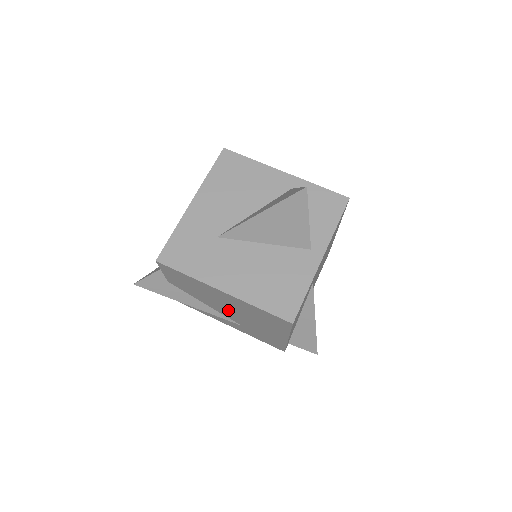
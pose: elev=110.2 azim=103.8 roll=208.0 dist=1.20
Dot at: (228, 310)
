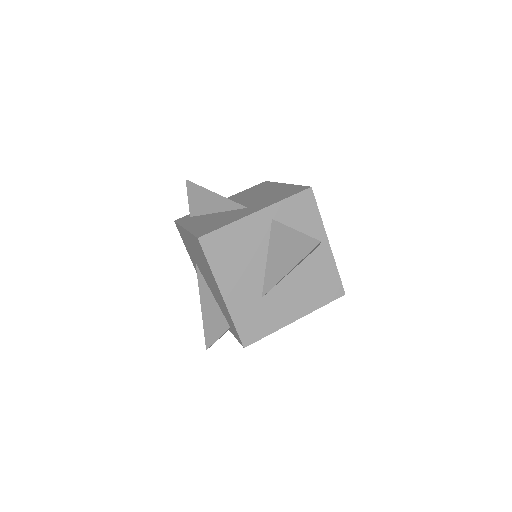
Dot at: occluded
